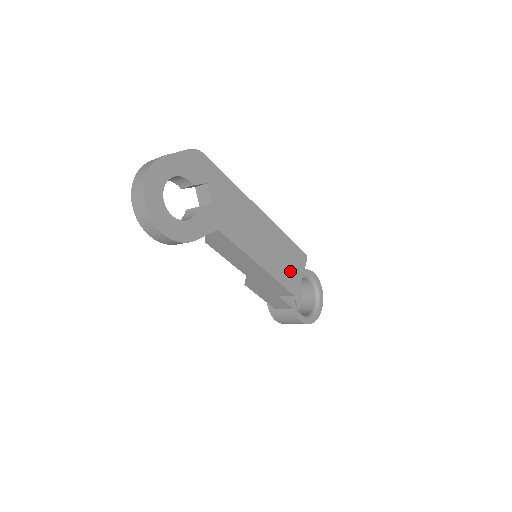
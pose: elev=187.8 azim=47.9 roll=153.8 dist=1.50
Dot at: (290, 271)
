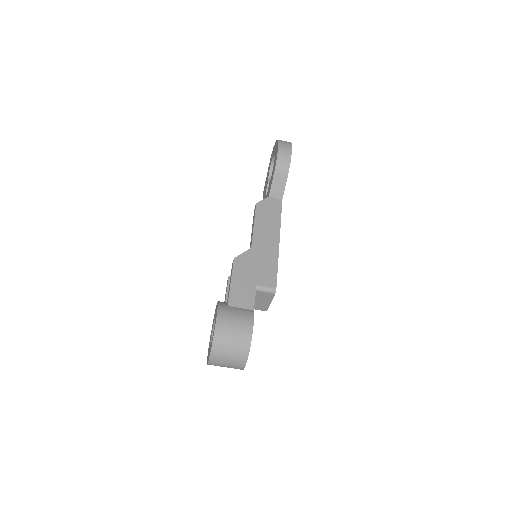
Dot at: occluded
